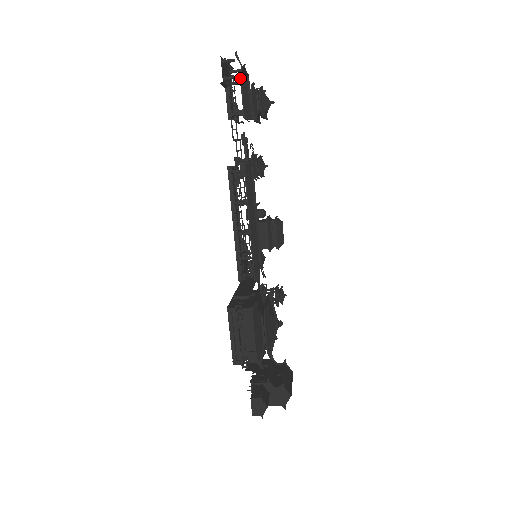
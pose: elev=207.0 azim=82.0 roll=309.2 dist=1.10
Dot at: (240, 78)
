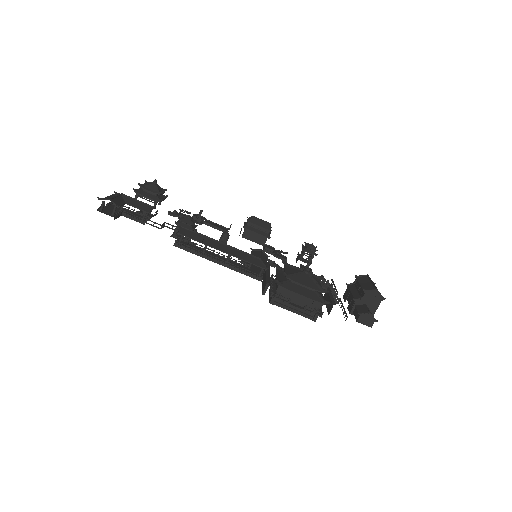
Dot at: (118, 203)
